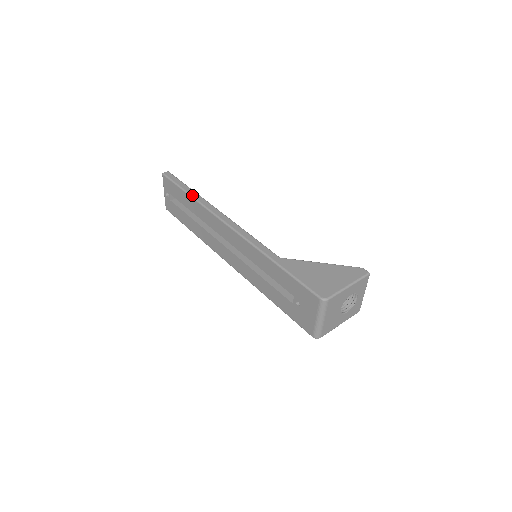
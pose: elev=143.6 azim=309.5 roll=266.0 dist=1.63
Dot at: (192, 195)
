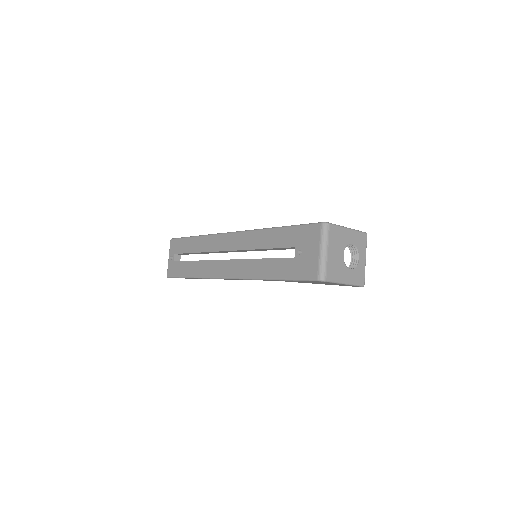
Dot at: occluded
